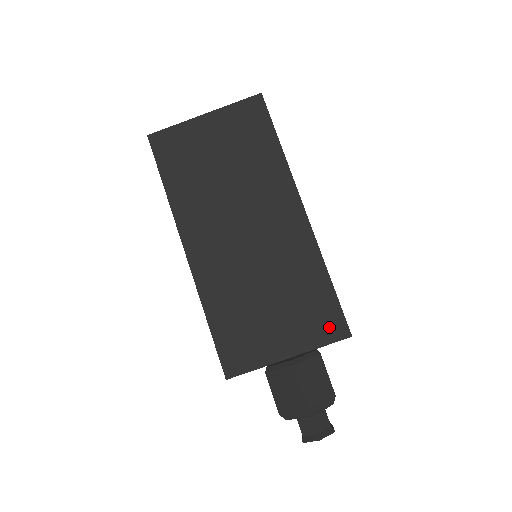
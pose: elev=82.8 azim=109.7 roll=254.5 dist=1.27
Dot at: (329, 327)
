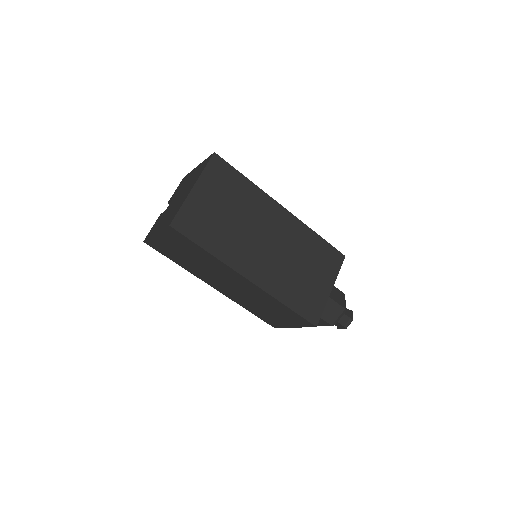
Dot at: (335, 260)
